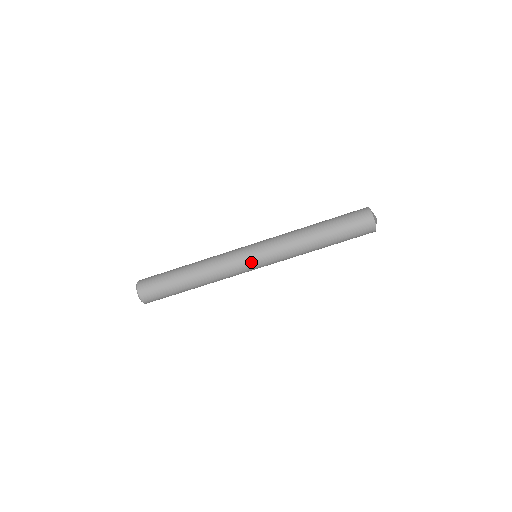
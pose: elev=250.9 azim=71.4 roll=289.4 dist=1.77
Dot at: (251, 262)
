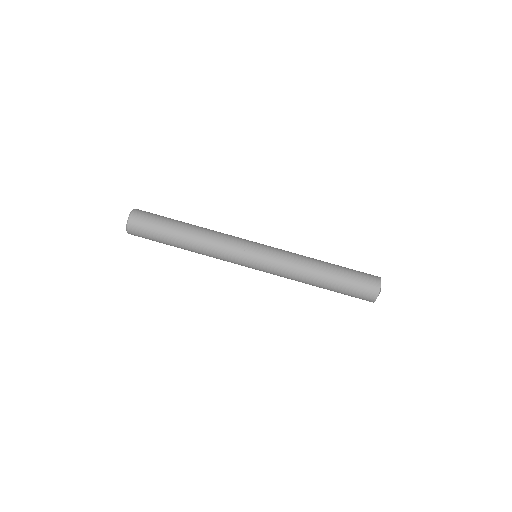
Dot at: (248, 265)
